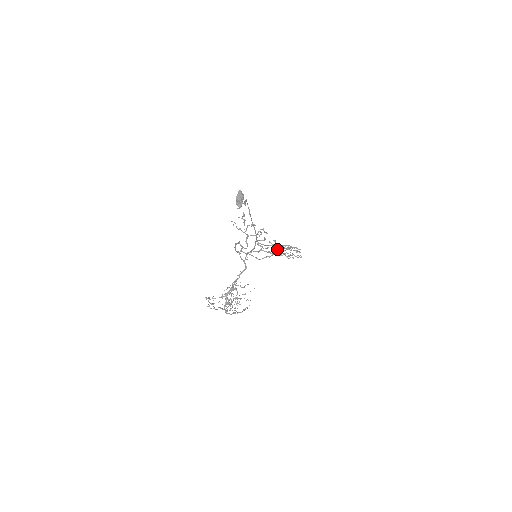
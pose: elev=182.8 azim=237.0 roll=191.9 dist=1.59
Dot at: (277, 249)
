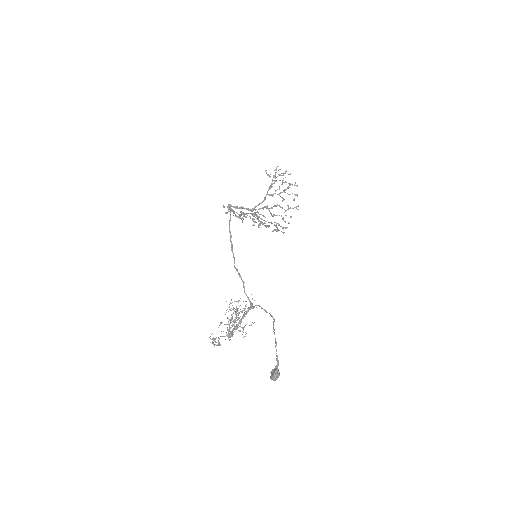
Dot at: occluded
